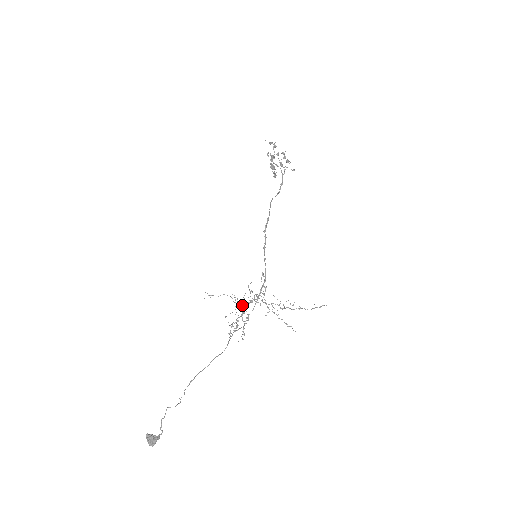
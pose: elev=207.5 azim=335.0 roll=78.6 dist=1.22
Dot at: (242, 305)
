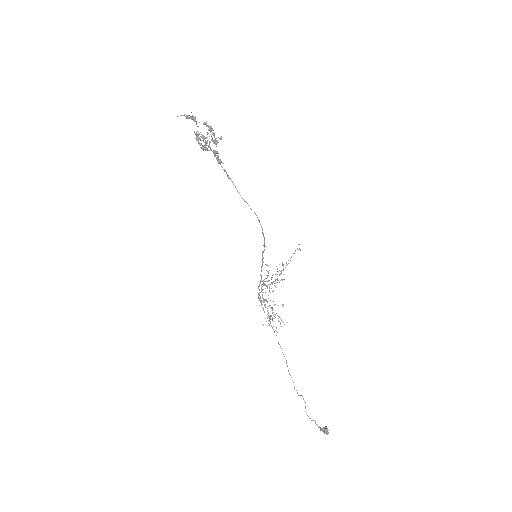
Dot at: occluded
